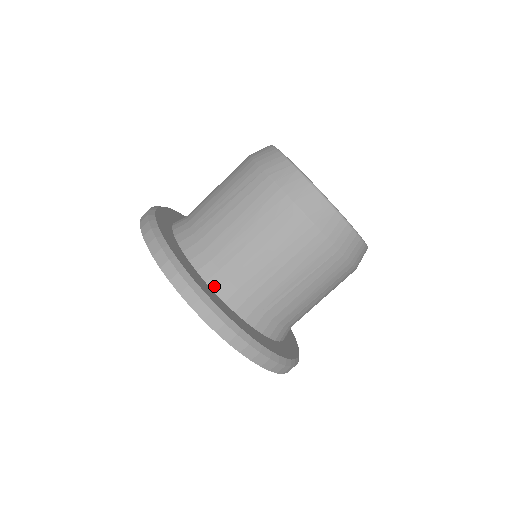
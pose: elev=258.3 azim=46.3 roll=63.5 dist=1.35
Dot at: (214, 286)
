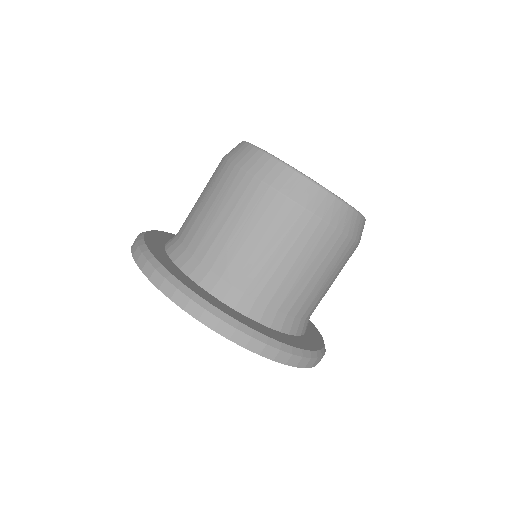
Dot at: (287, 330)
